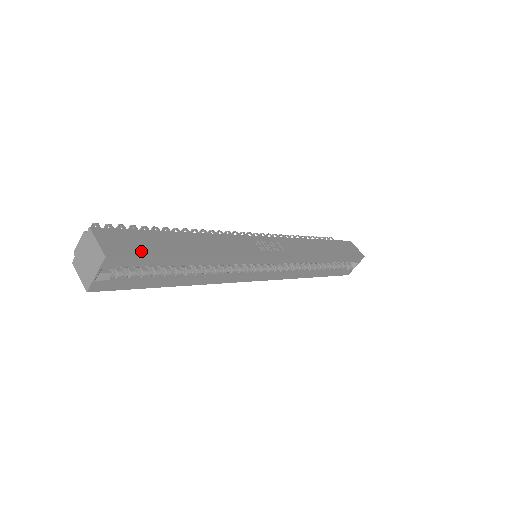
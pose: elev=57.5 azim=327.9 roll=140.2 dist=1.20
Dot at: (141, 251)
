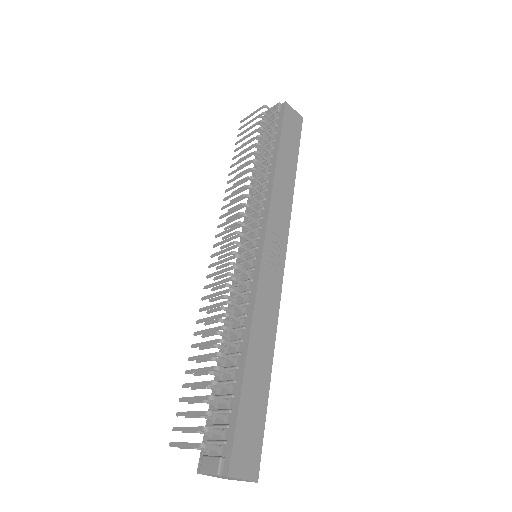
Dot at: (258, 436)
